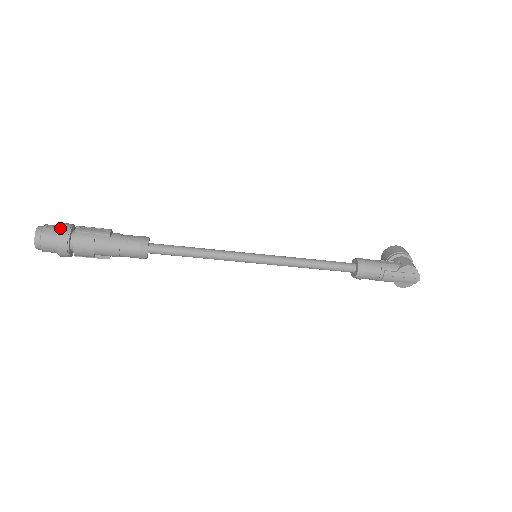
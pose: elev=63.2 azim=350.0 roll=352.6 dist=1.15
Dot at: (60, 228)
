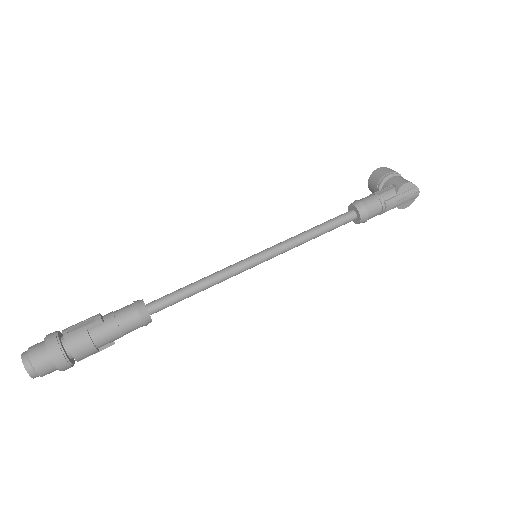
Dot at: (46, 344)
